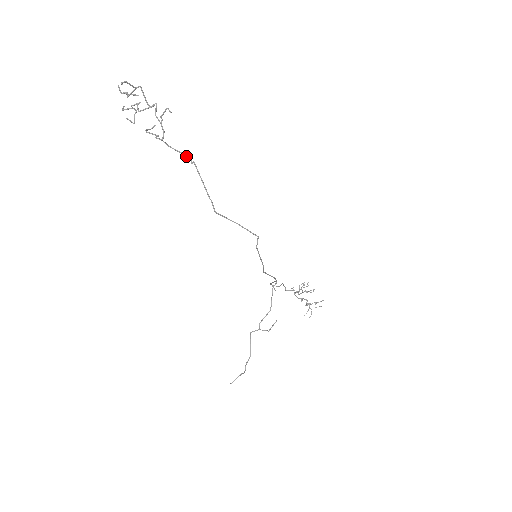
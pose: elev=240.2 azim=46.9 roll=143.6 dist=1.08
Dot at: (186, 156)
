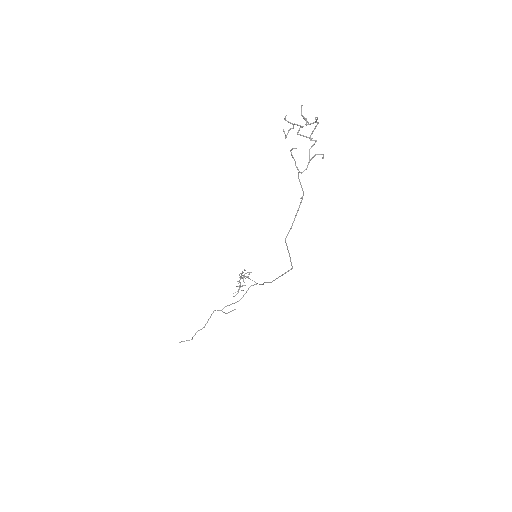
Dot at: (303, 192)
